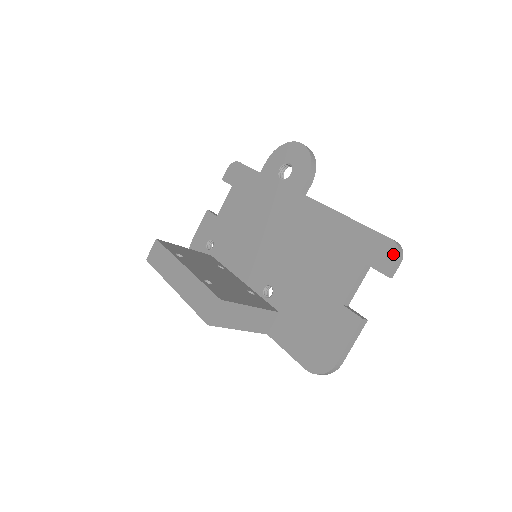
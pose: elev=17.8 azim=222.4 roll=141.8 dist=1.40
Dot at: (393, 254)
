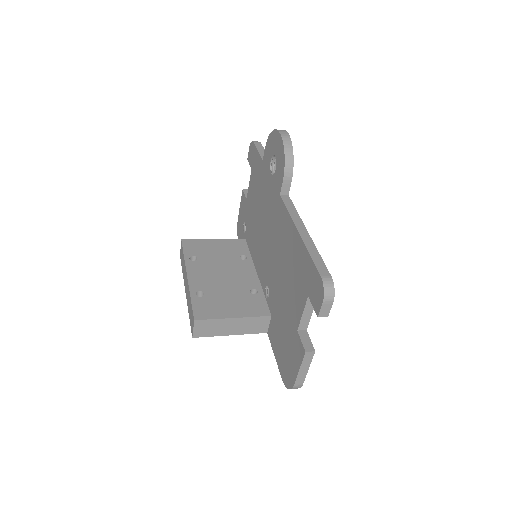
Dot at: (321, 295)
